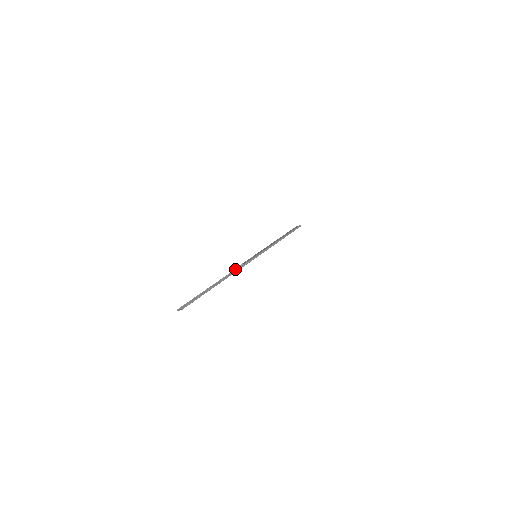
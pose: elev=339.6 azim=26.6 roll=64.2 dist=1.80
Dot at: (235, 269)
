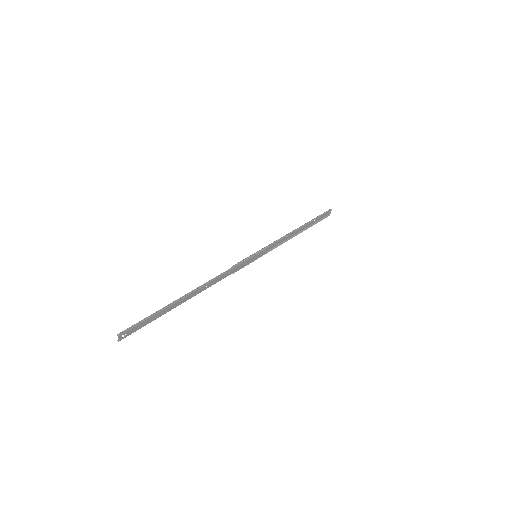
Dot at: (222, 278)
